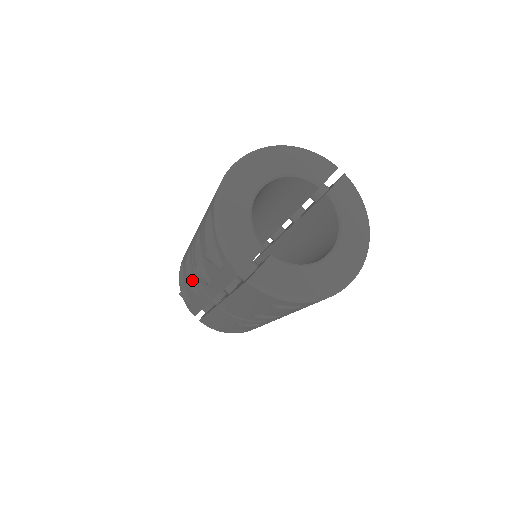
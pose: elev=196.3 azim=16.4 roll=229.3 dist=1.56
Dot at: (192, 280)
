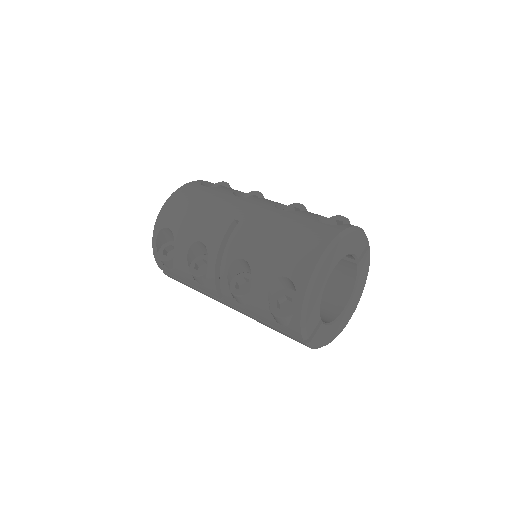
Dot at: (204, 276)
